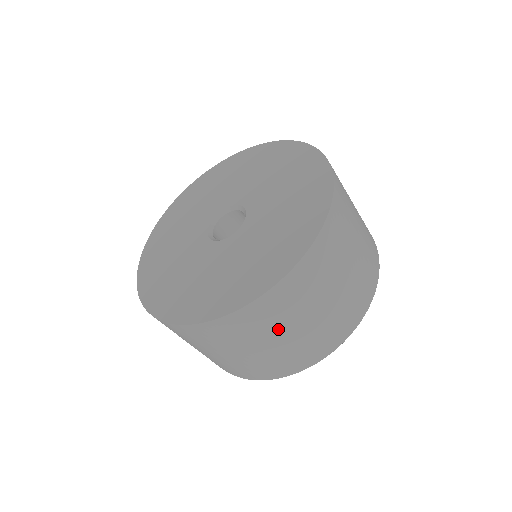
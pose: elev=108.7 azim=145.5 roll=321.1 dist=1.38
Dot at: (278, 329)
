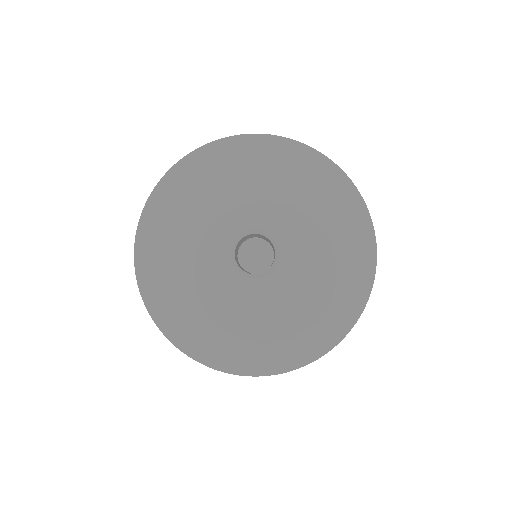
Dot at: occluded
